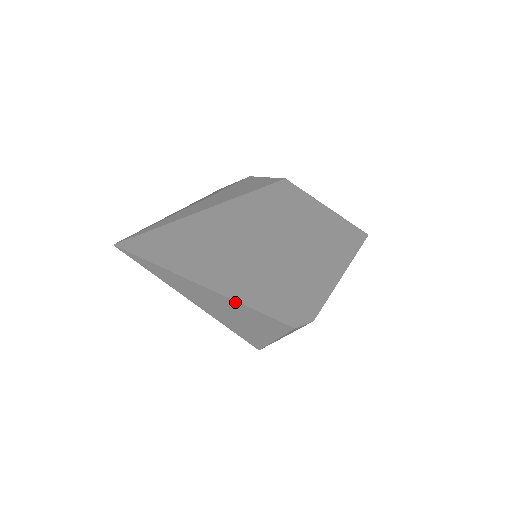
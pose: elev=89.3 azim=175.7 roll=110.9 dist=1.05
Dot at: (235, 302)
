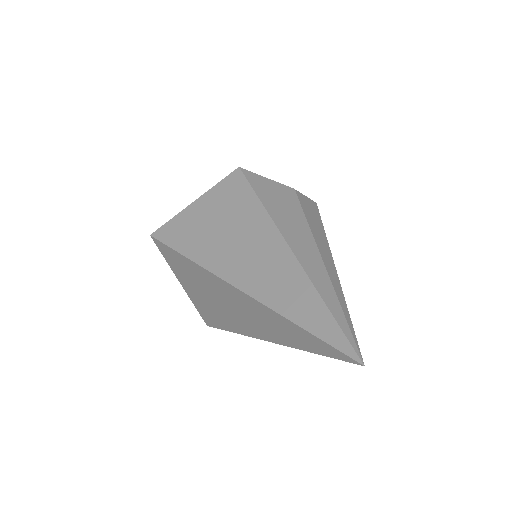
Dot at: occluded
